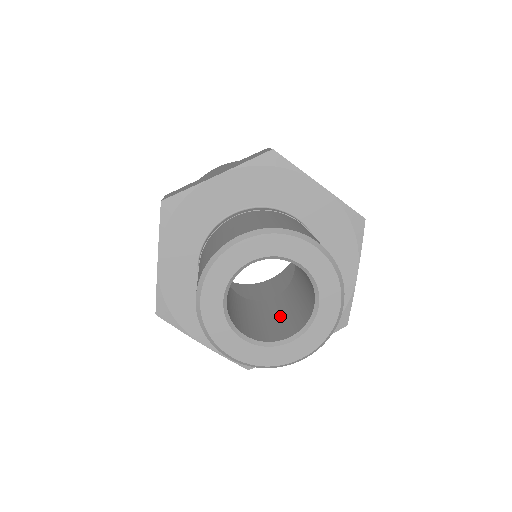
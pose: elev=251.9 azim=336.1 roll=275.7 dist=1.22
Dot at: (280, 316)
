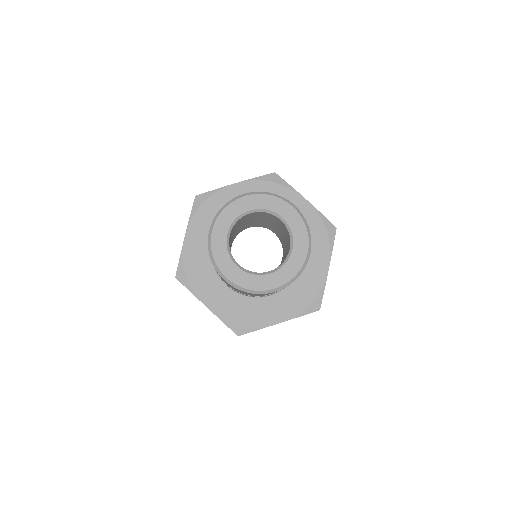
Dot at: (285, 254)
